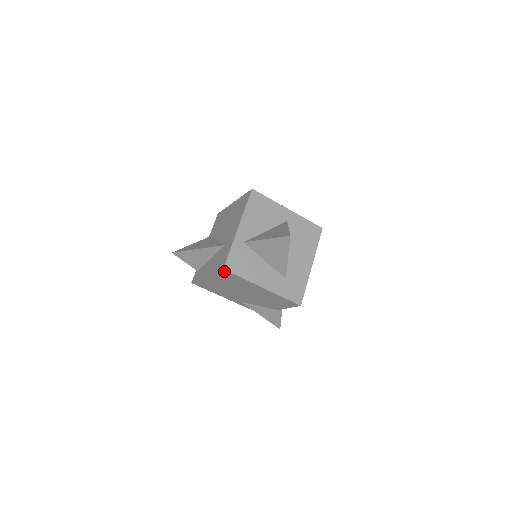
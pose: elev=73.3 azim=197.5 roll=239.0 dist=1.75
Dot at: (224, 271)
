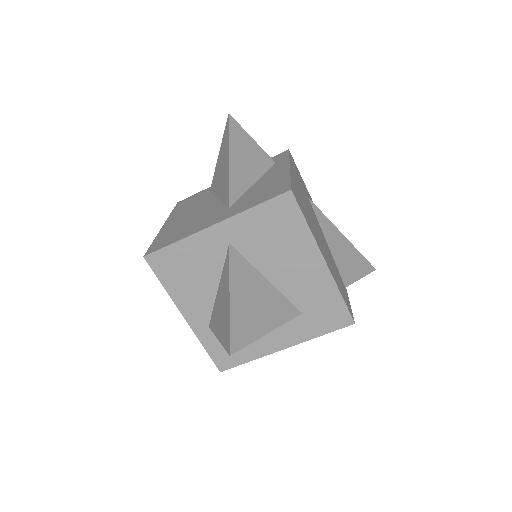
Dot at: occluded
